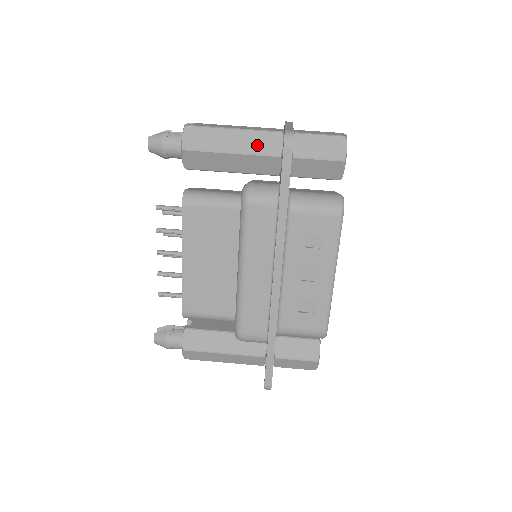
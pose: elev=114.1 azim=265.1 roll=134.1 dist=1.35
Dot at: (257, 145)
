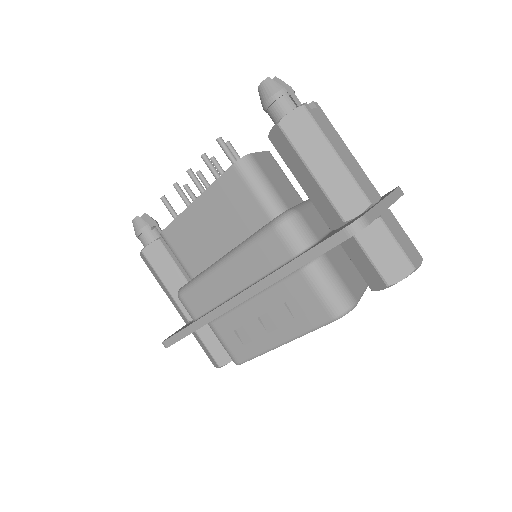
Dot at: (338, 191)
